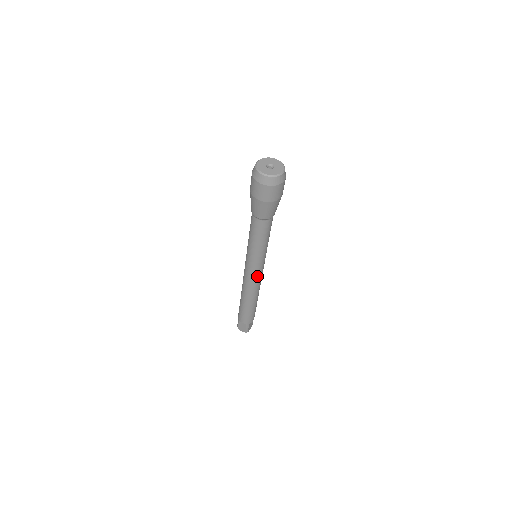
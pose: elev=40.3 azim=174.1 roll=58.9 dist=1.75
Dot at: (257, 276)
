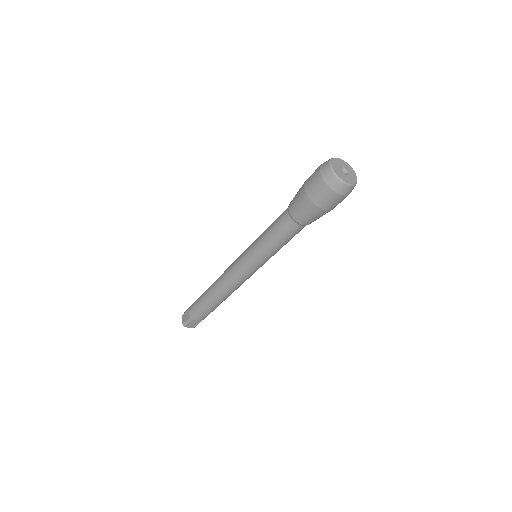
Dot at: (251, 275)
